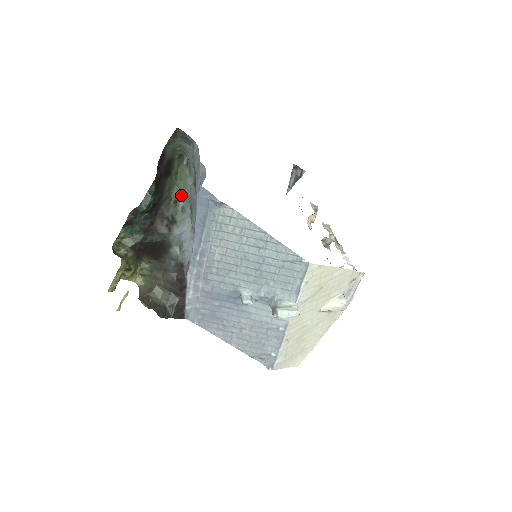
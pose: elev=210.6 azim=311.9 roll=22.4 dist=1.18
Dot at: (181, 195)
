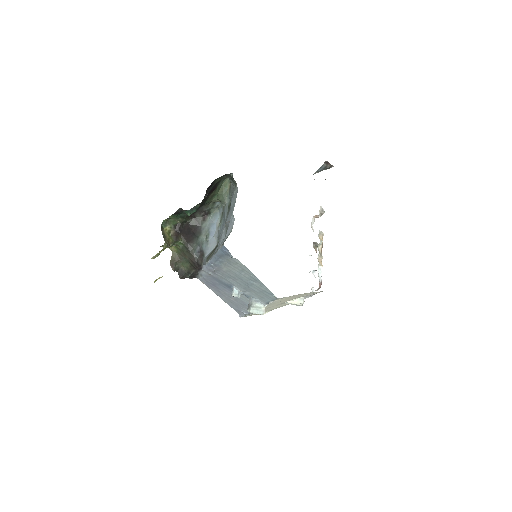
Dot at: (219, 201)
